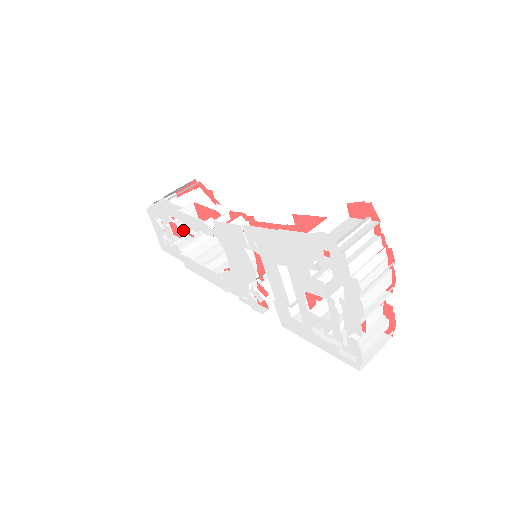
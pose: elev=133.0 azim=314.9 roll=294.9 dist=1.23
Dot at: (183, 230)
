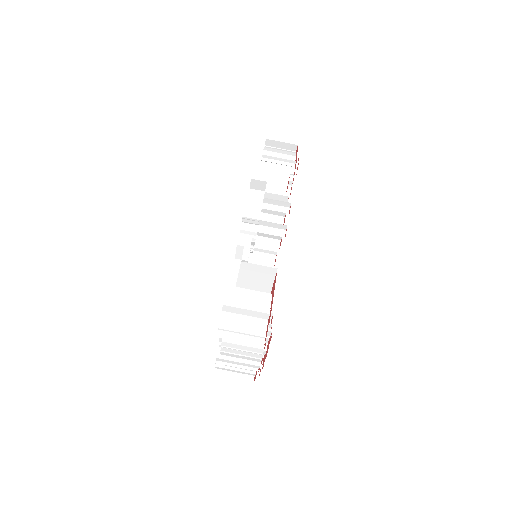
Dot at: occluded
